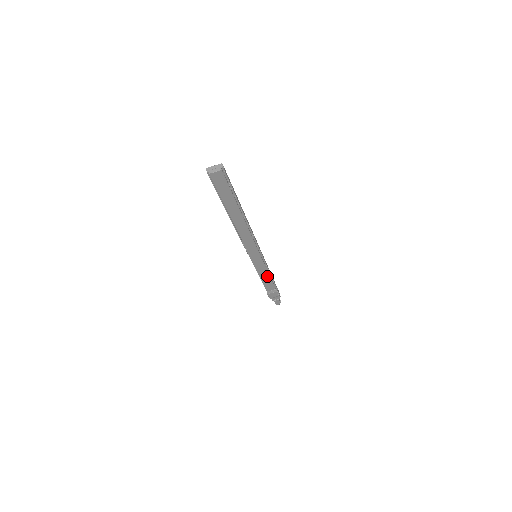
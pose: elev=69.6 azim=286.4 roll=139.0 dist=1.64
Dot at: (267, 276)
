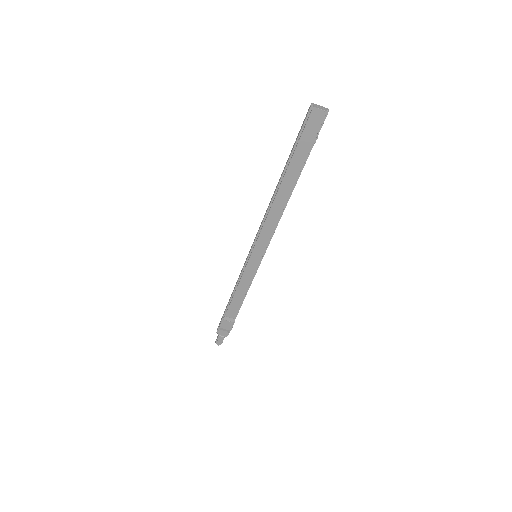
Dot at: (243, 292)
